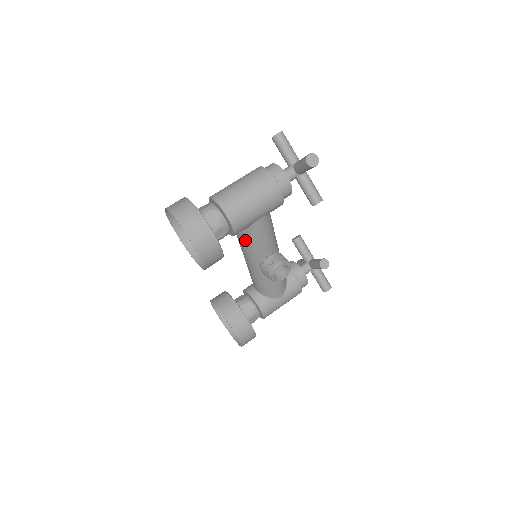
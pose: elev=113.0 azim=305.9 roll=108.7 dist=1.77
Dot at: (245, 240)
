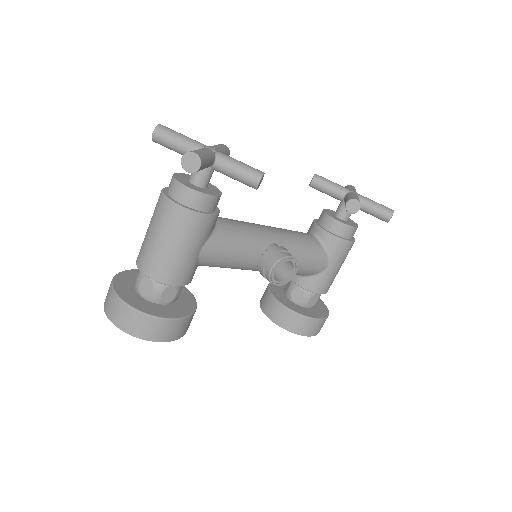
Dot at: occluded
